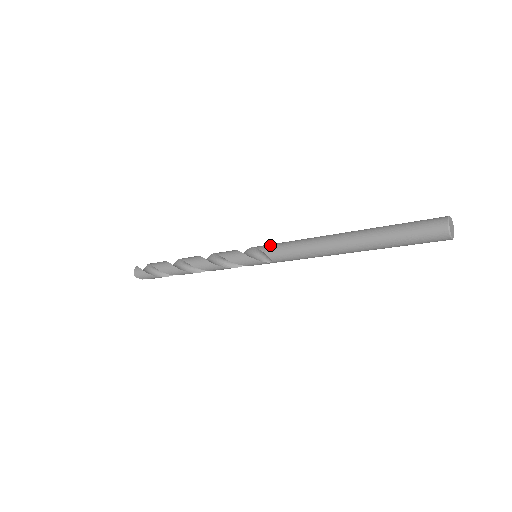
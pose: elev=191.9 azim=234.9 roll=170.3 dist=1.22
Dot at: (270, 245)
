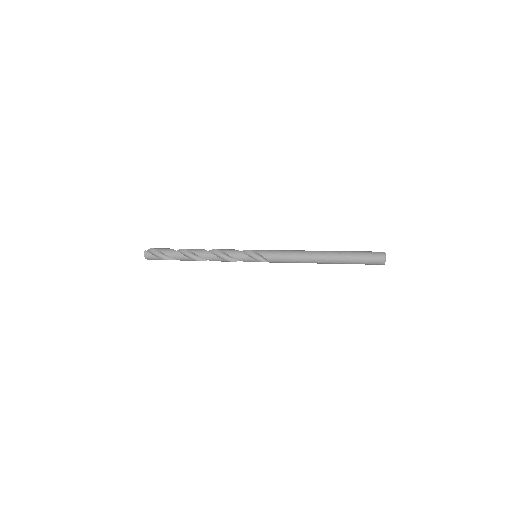
Dot at: (269, 253)
